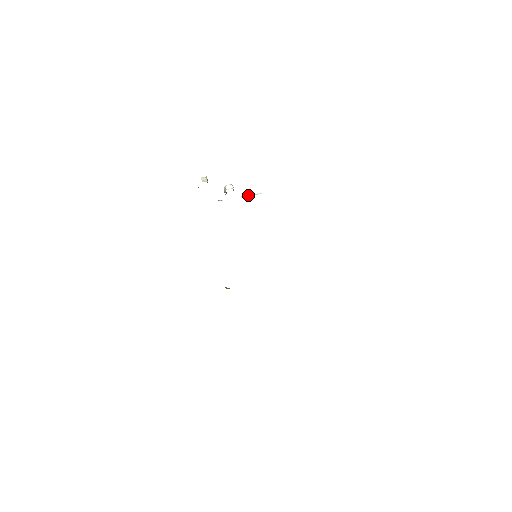
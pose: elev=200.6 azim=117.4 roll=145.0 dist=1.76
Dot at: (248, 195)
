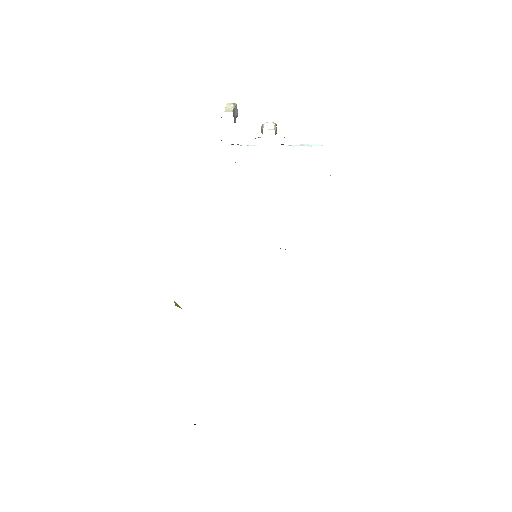
Dot at: occluded
